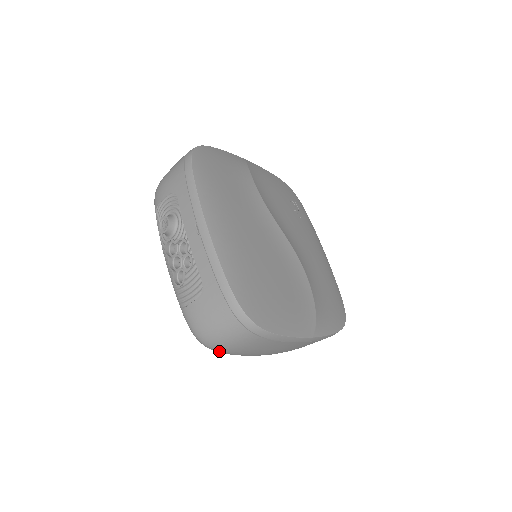
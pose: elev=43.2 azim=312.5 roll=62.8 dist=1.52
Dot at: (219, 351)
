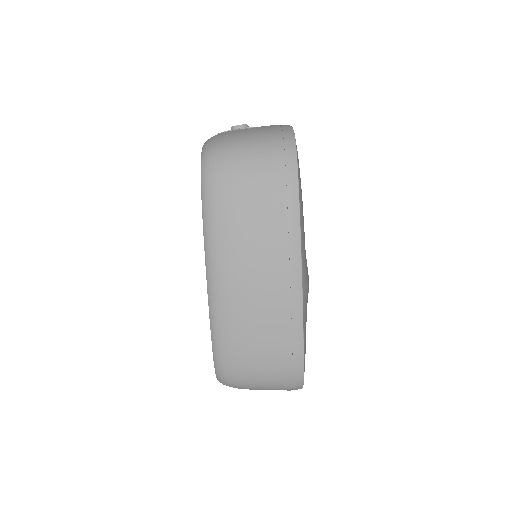
Dot at: (212, 176)
